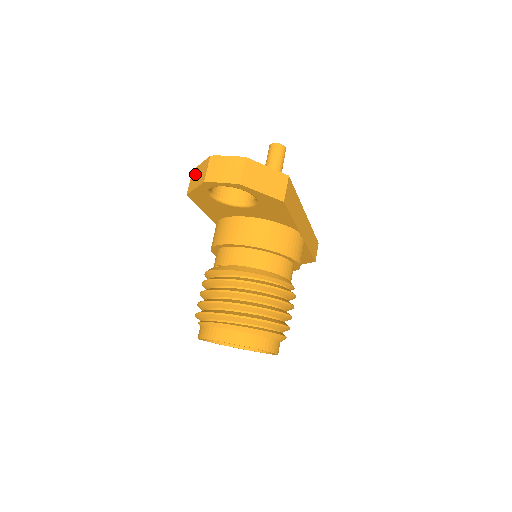
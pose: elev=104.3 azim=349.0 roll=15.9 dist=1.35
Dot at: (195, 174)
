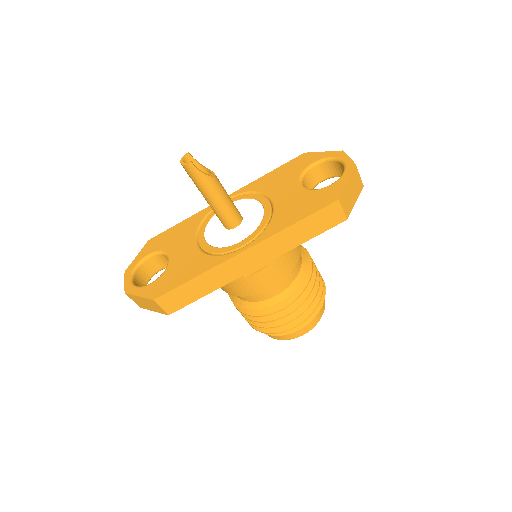
Dot at: occluded
